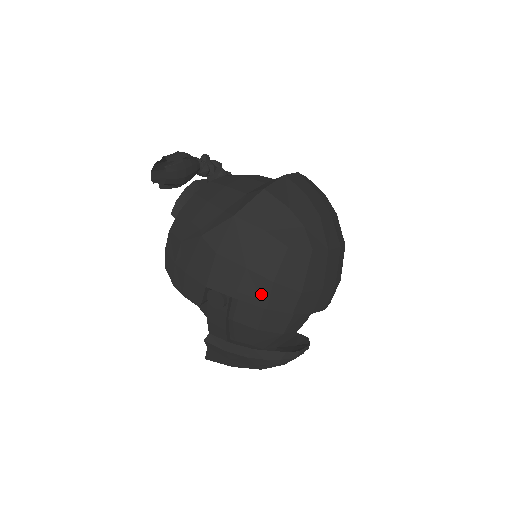
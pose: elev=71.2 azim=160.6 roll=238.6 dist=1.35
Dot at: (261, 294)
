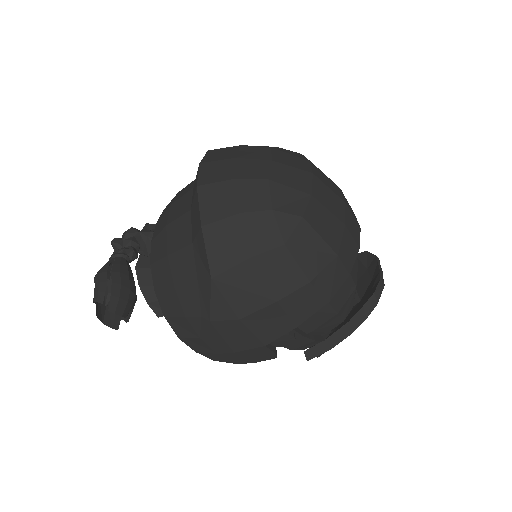
Dot at: (312, 300)
